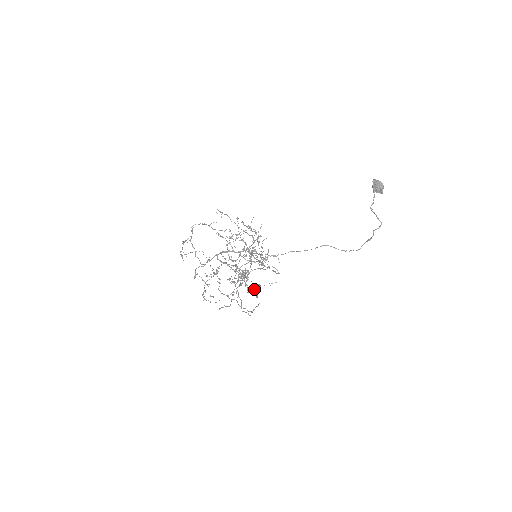
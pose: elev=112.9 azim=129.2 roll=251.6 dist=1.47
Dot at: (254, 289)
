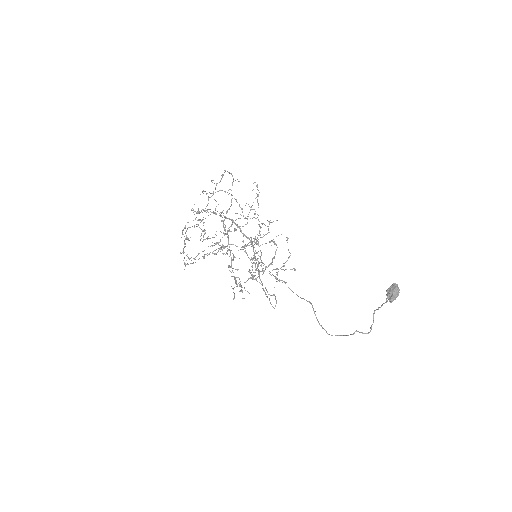
Dot at: occluded
